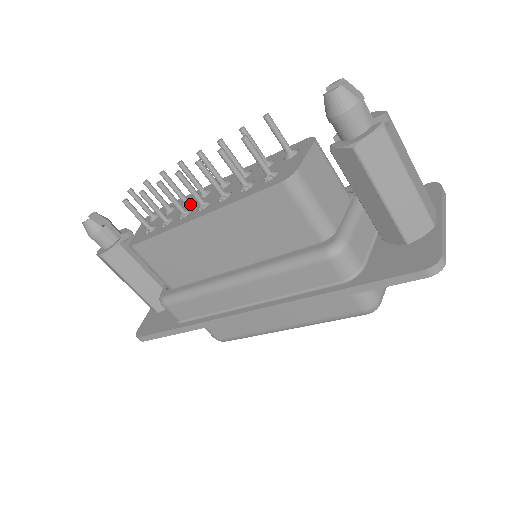
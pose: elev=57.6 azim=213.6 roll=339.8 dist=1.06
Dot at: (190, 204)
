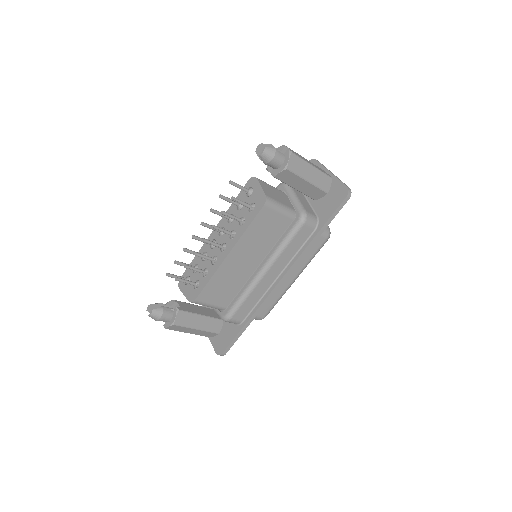
Dot at: (209, 255)
